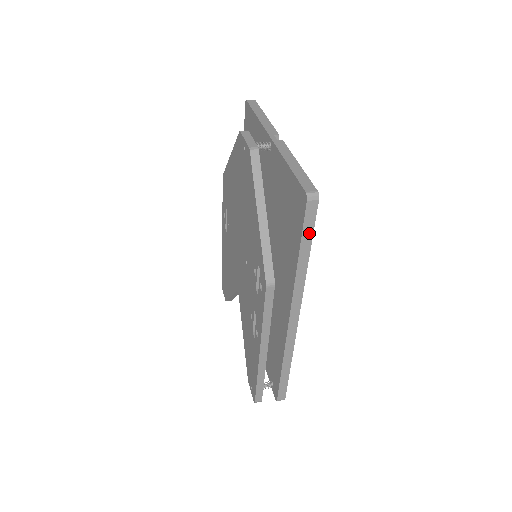
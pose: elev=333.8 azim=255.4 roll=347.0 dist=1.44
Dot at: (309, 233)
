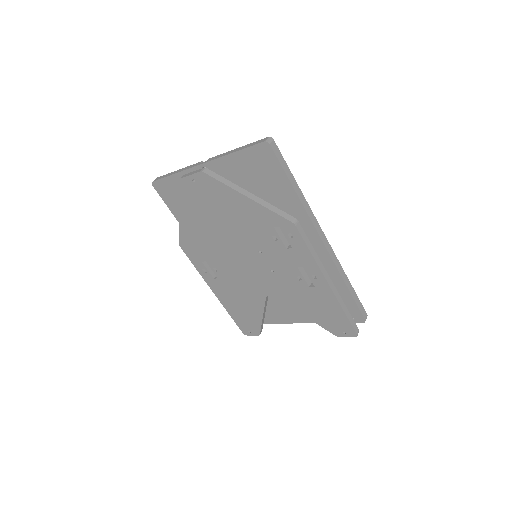
Dot at: (286, 166)
